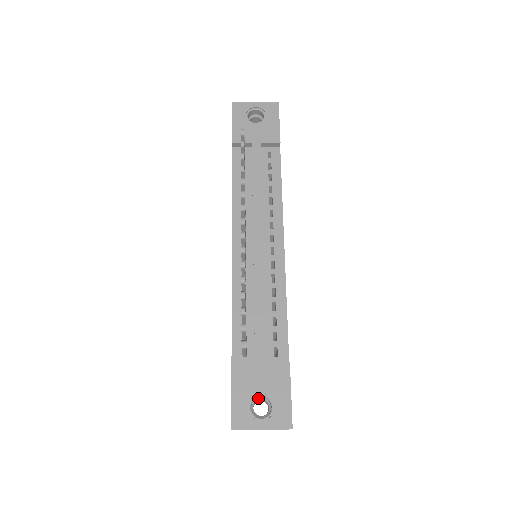
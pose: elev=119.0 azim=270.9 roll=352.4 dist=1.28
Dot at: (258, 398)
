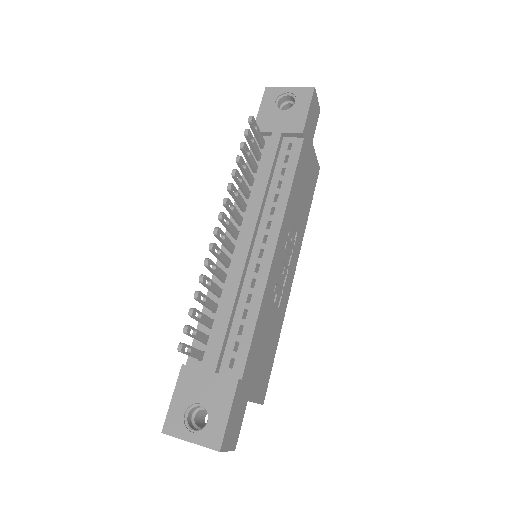
Dot at: (202, 408)
